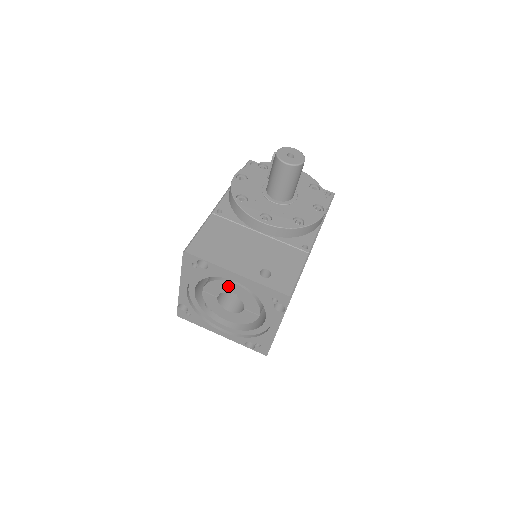
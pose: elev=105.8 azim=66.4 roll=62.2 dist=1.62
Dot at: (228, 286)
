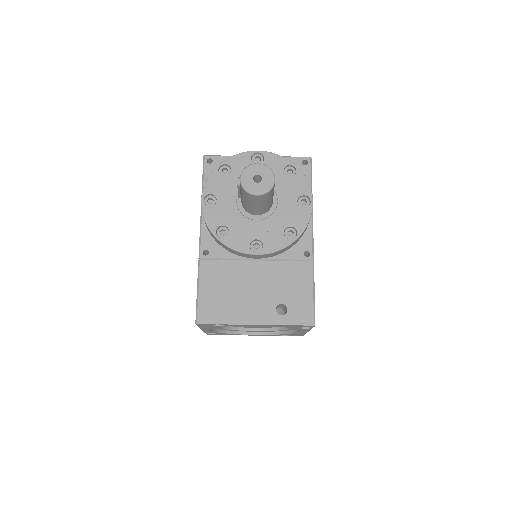
Dot at: occluded
